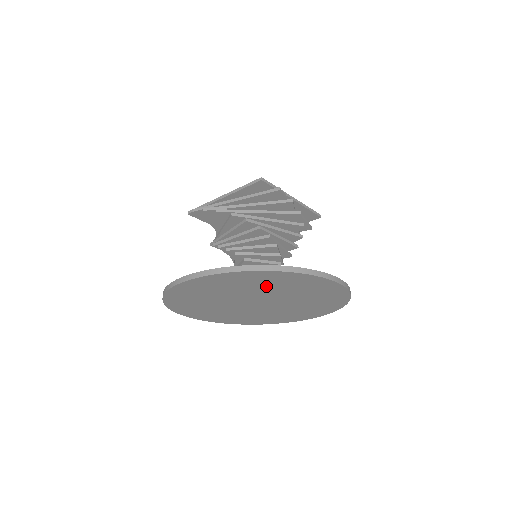
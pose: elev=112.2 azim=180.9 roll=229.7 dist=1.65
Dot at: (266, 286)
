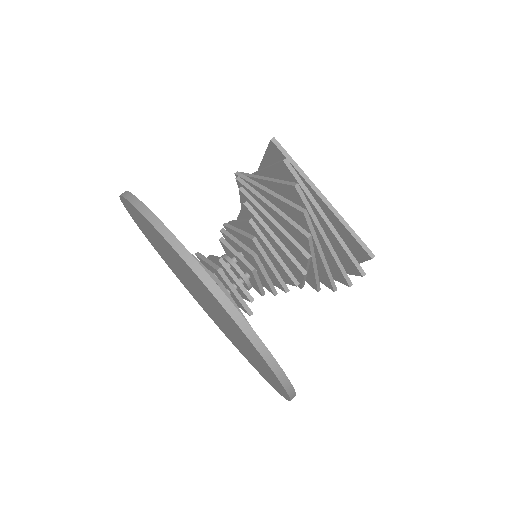
Dot at: occluded
